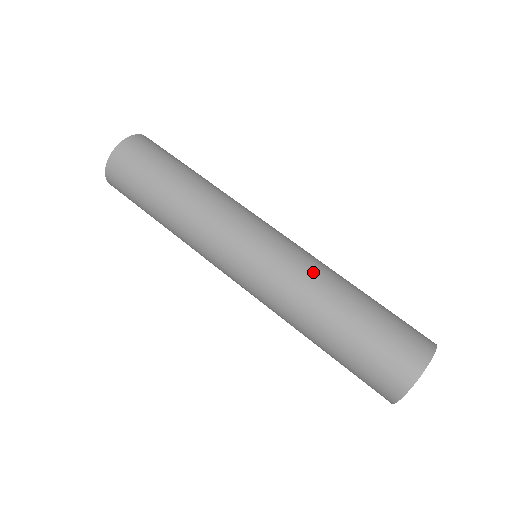
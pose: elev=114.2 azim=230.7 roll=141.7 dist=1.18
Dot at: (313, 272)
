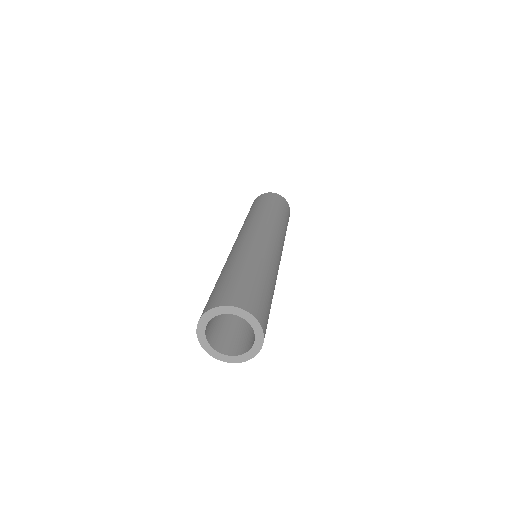
Dot at: (274, 268)
